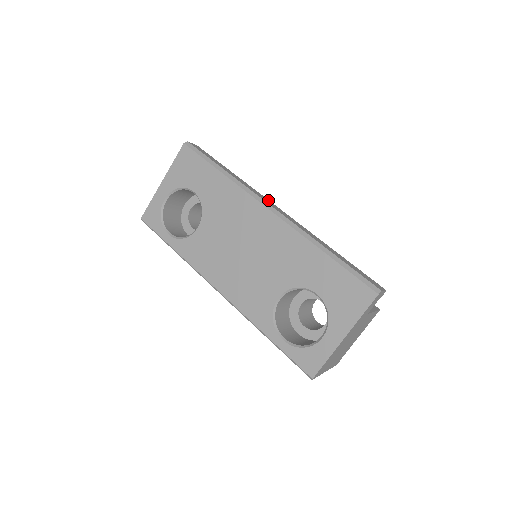
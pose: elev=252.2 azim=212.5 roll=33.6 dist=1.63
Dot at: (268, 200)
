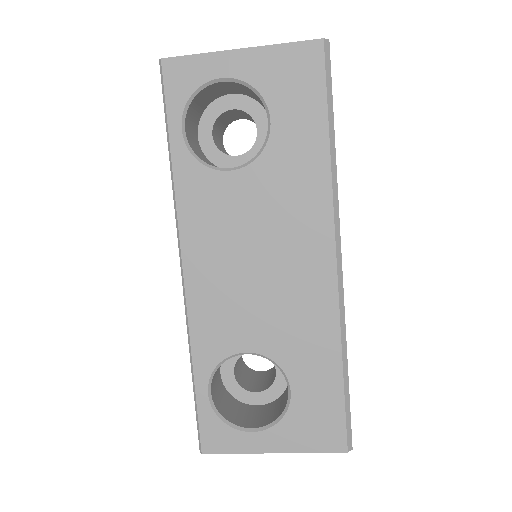
Dot at: occluded
